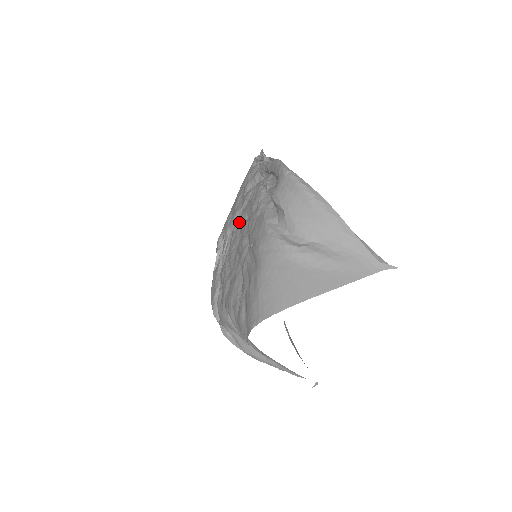
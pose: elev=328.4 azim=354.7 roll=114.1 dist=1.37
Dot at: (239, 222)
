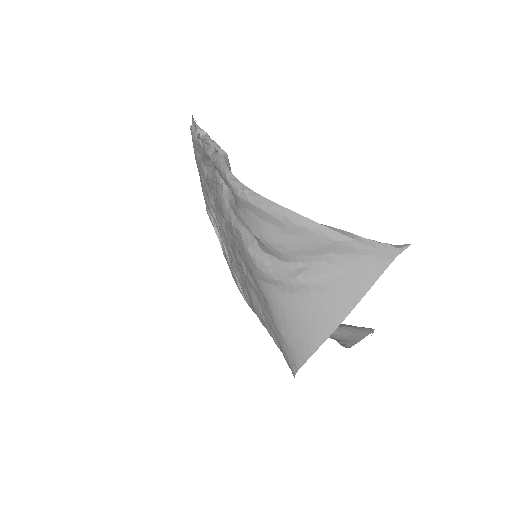
Dot at: occluded
